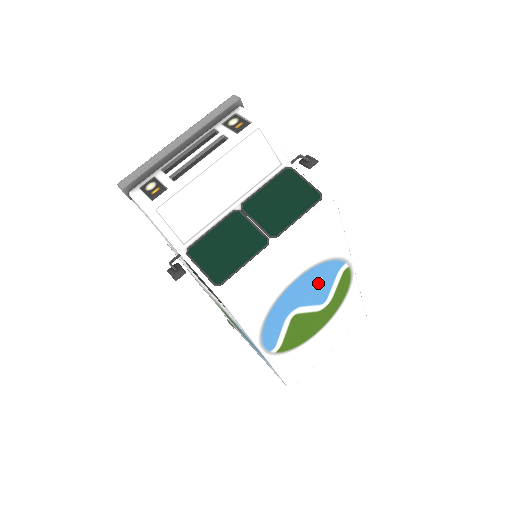
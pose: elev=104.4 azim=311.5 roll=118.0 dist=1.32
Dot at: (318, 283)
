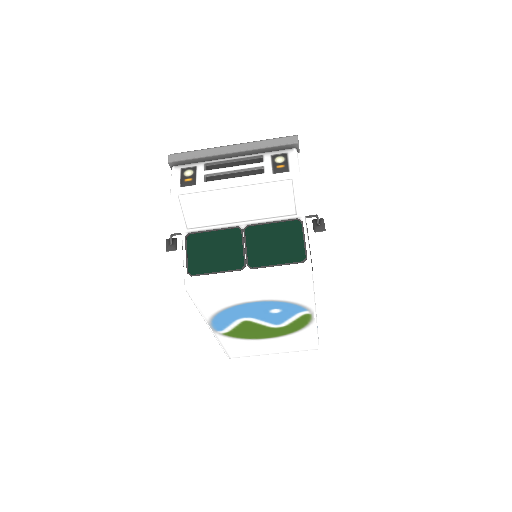
Dot at: (276, 311)
